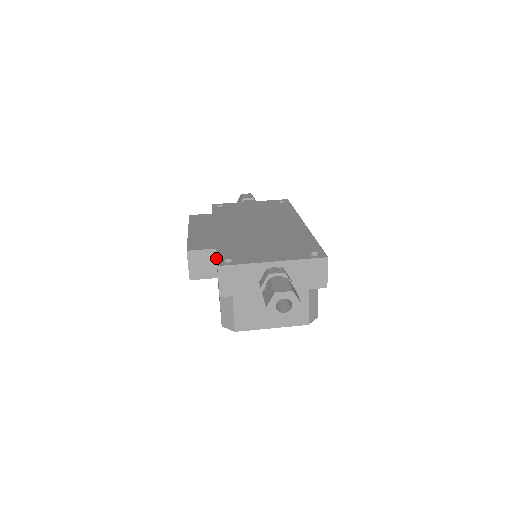
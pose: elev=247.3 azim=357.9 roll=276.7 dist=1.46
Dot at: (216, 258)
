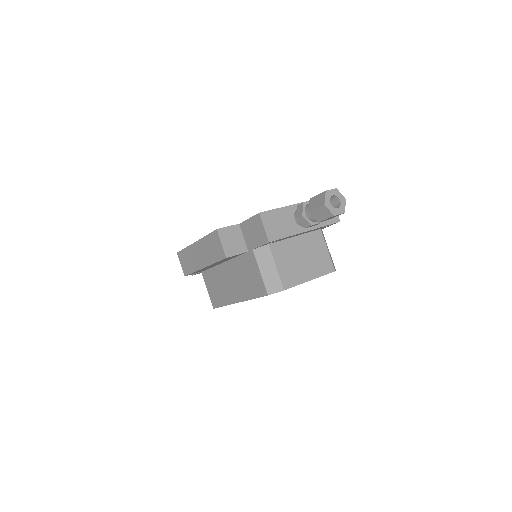
Dot at: (245, 227)
